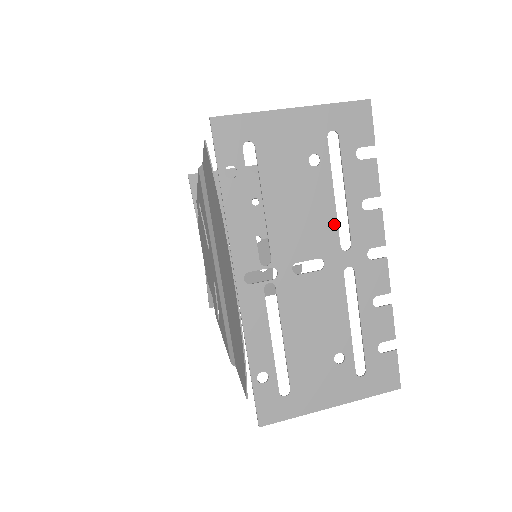
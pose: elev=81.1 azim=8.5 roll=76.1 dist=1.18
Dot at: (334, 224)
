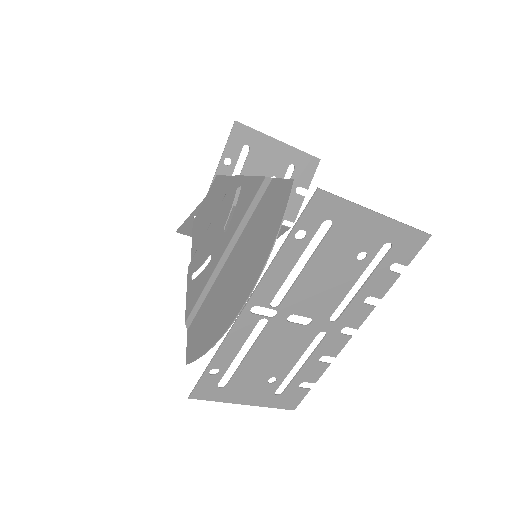
Dot at: (338, 302)
